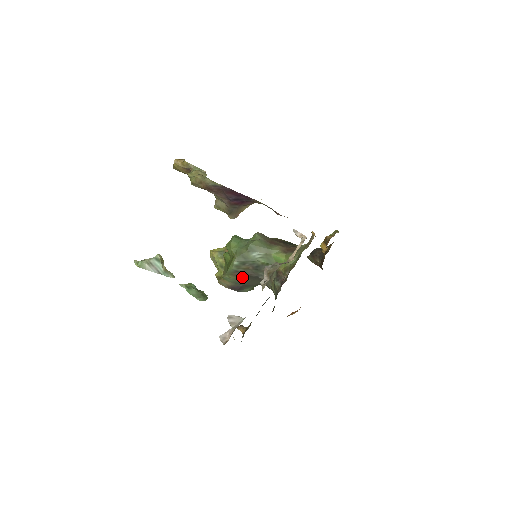
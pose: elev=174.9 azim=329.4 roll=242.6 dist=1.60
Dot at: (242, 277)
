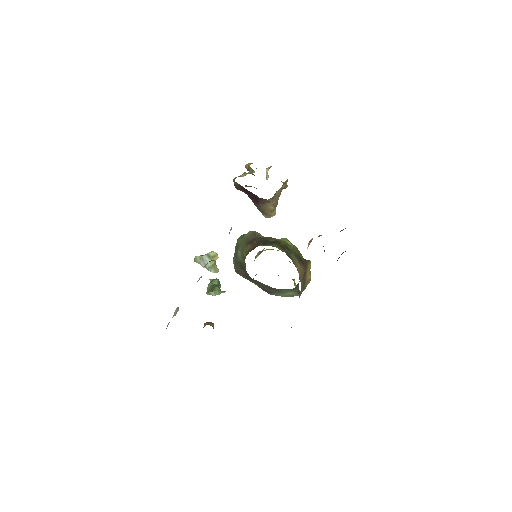
Dot at: (246, 277)
